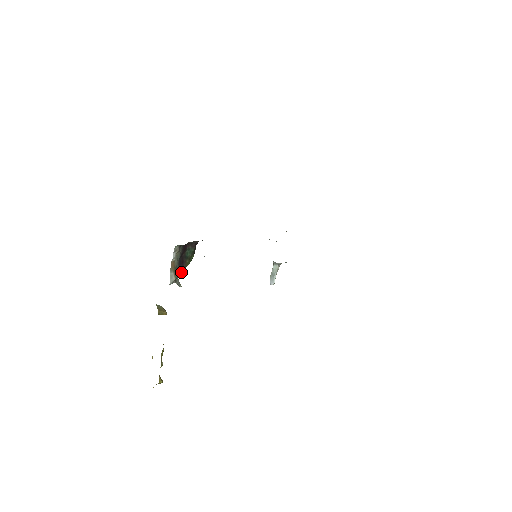
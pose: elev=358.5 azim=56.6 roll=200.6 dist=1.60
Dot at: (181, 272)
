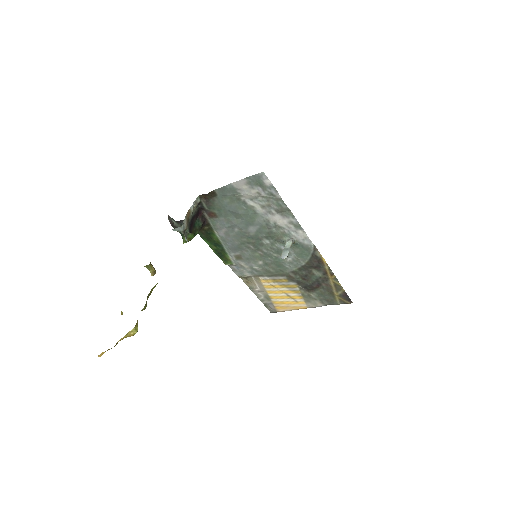
Dot at: (189, 230)
